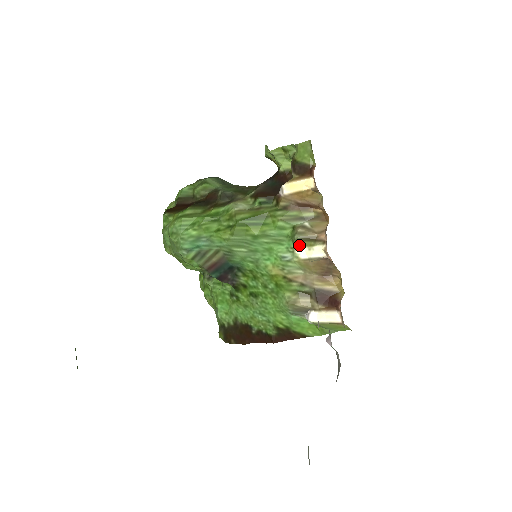
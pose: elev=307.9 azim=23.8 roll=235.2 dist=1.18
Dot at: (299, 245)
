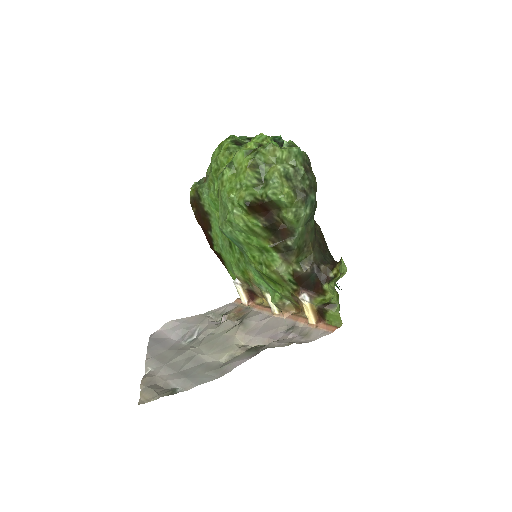
Dot at: occluded
